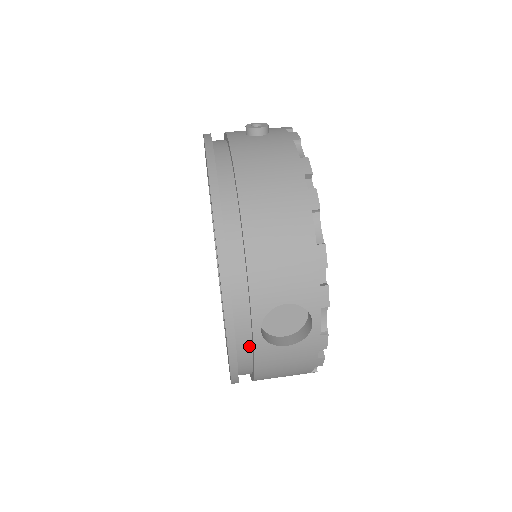
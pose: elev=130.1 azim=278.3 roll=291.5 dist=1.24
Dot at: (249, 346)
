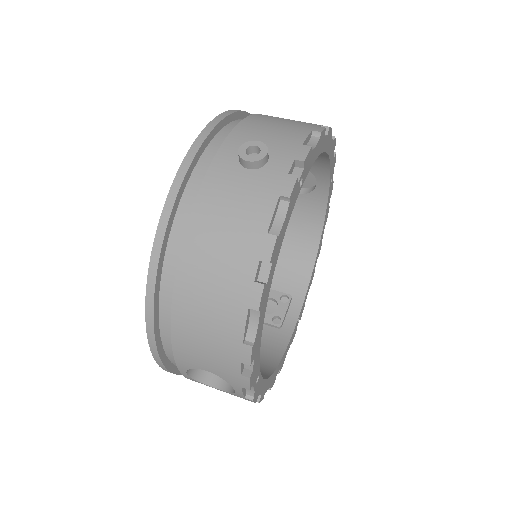
Dot at: occluded
